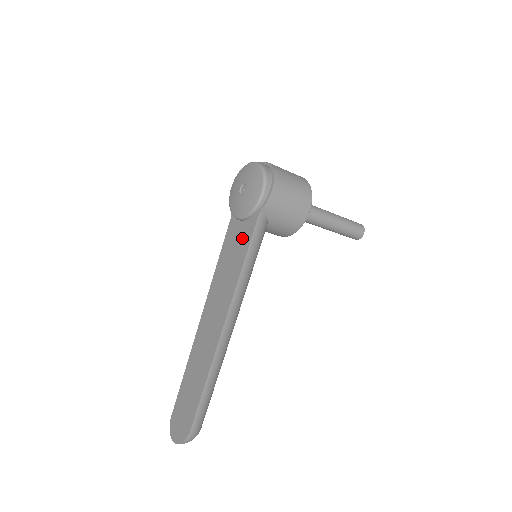
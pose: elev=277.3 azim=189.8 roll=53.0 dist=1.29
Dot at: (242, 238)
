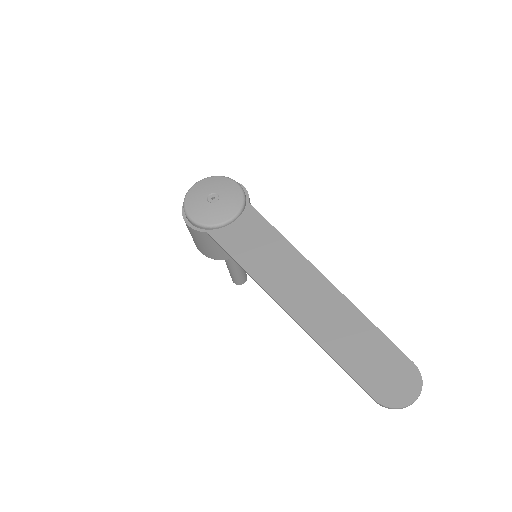
Dot at: (252, 228)
